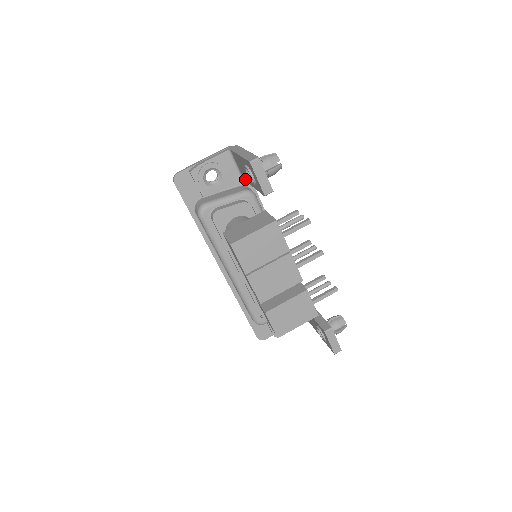
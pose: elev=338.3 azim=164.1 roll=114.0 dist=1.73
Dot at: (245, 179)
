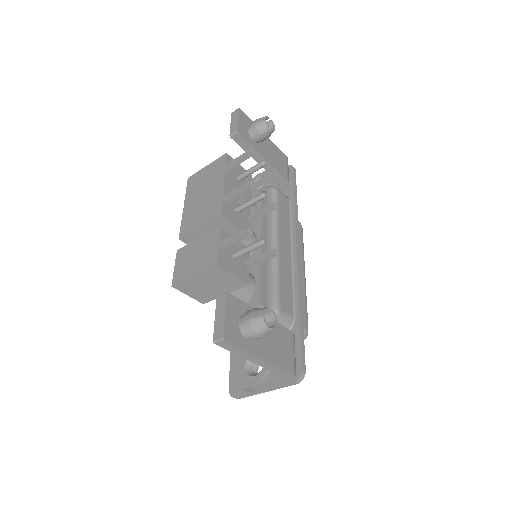
Dot at: occluded
